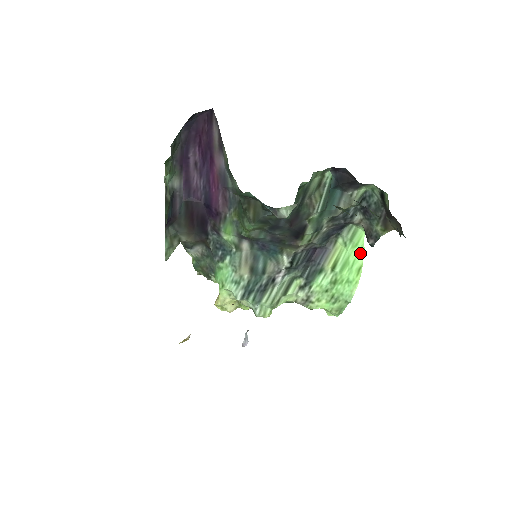
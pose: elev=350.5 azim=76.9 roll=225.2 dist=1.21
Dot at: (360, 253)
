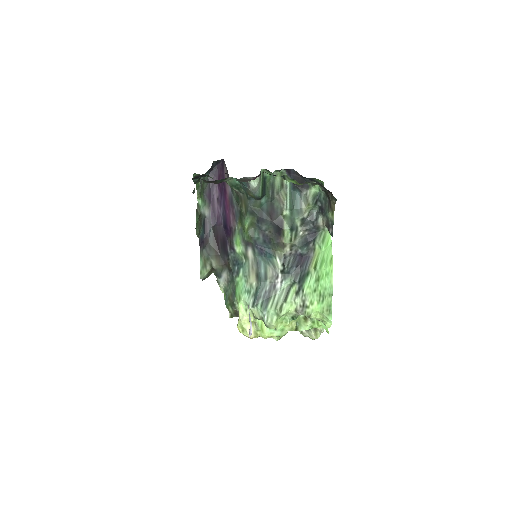
Dot at: (330, 249)
